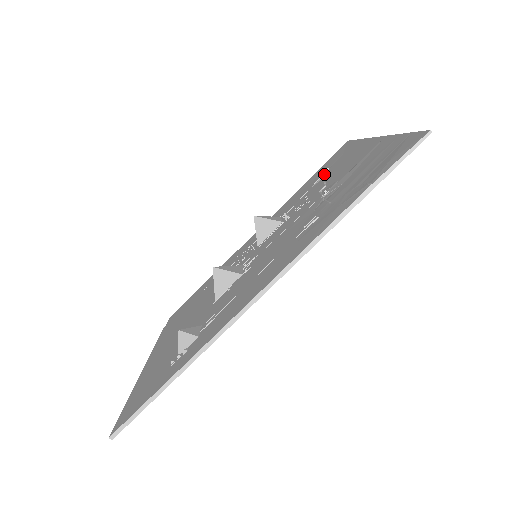
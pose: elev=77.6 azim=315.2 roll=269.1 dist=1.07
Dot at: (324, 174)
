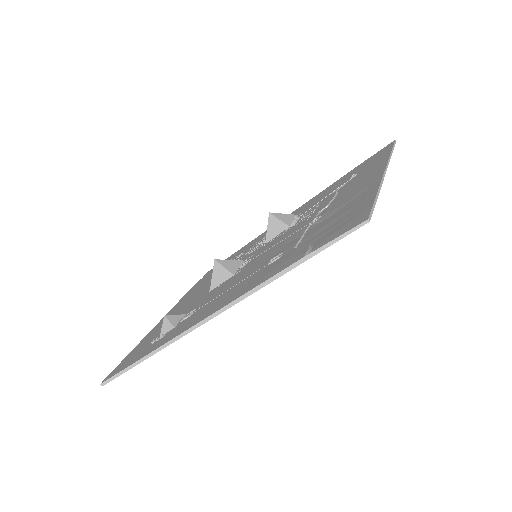
Dot at: (347, 181)
